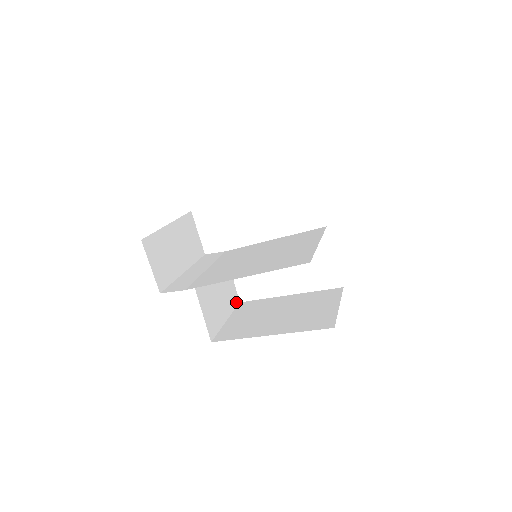
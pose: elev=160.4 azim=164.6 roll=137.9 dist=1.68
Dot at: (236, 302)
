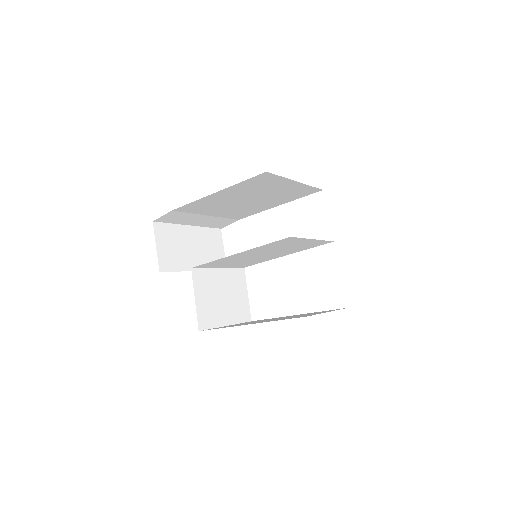
Dot at: (246, 318)
